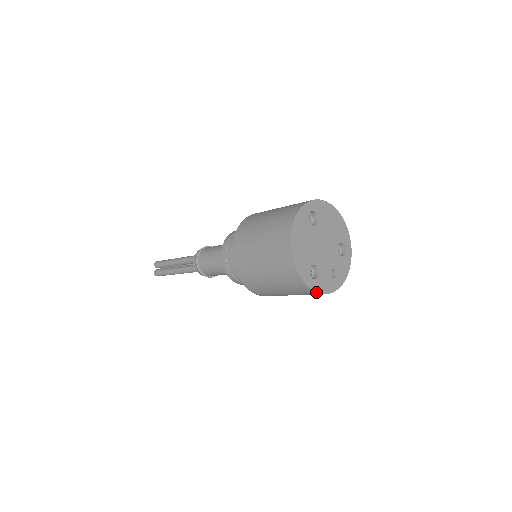
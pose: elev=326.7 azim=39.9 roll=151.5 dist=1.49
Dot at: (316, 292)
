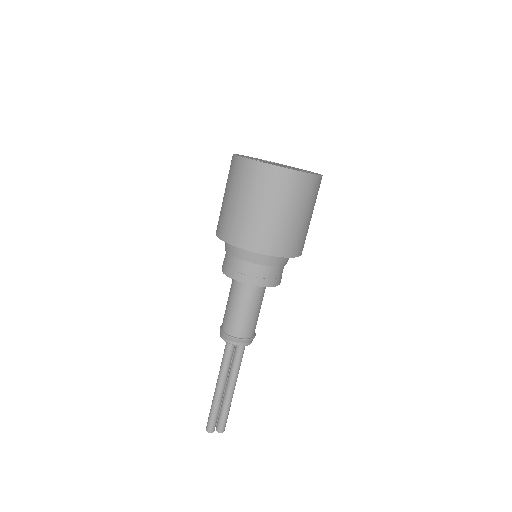
Dot at: (258, 161)
